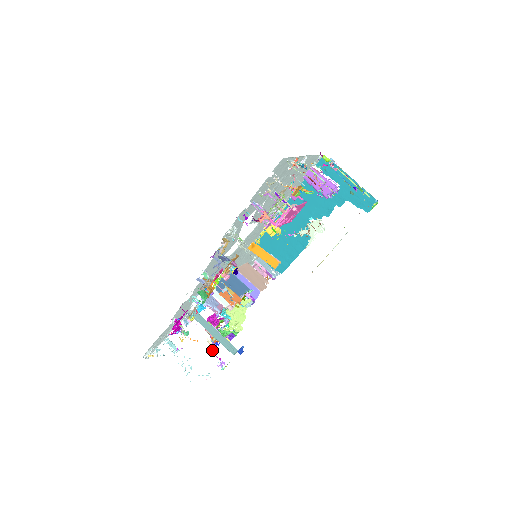
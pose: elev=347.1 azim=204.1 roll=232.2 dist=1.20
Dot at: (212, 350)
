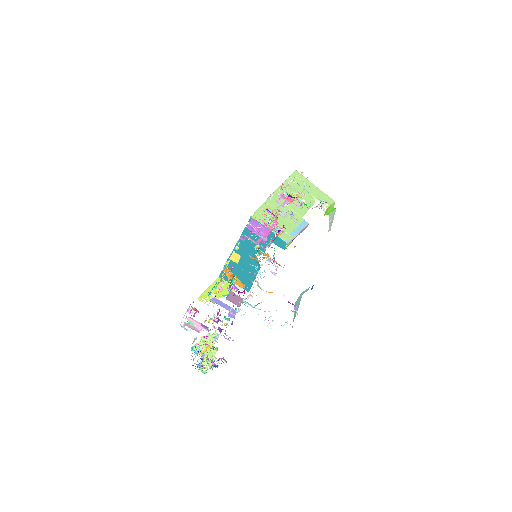
Dot at: occluded
